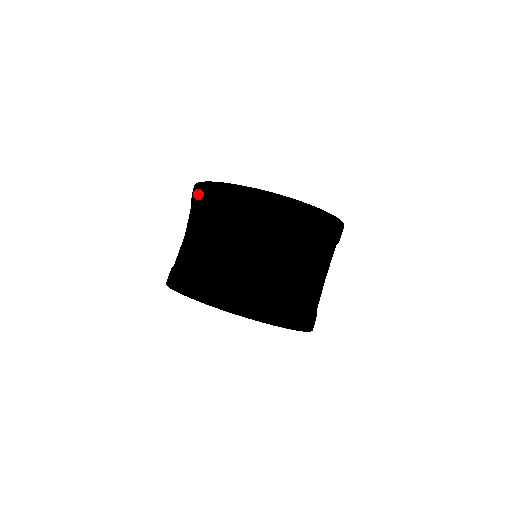
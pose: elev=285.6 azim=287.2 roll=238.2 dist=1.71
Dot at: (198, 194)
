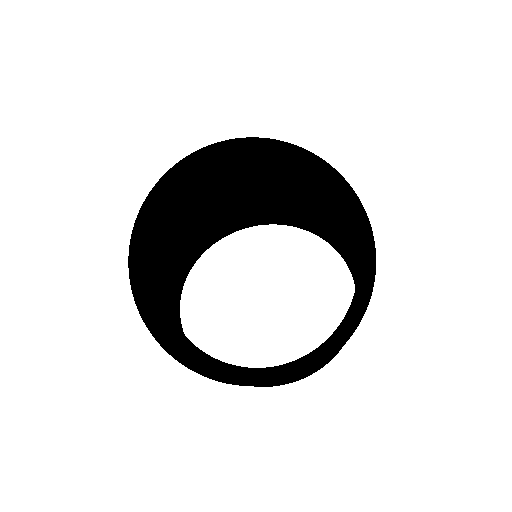
Dot at: (162, 347)
